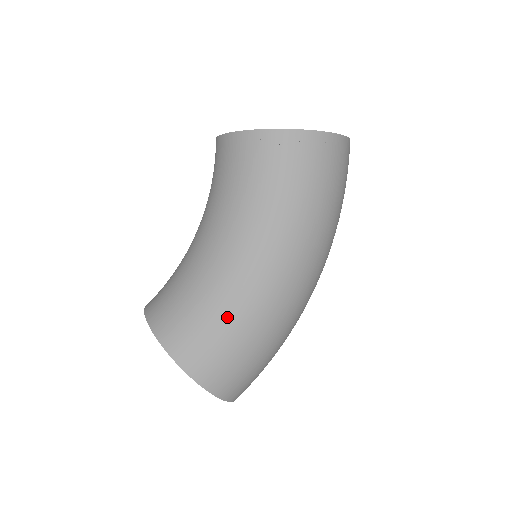
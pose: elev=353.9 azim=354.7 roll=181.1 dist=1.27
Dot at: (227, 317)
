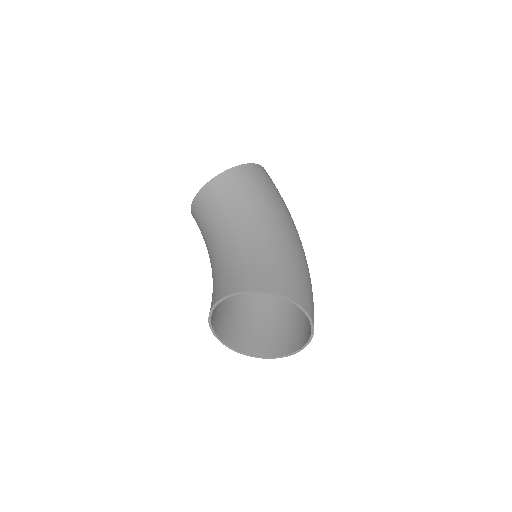
Dot at: (286, 259)
